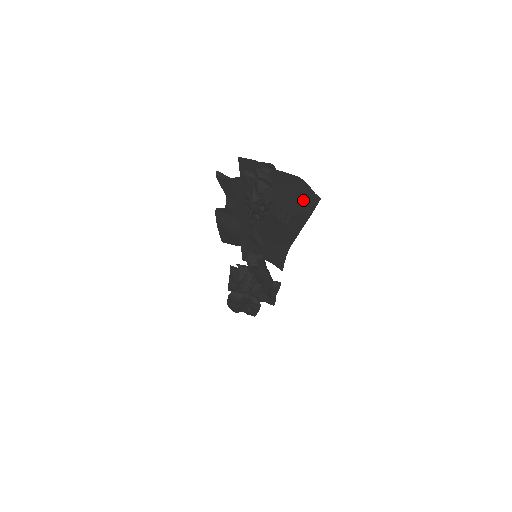
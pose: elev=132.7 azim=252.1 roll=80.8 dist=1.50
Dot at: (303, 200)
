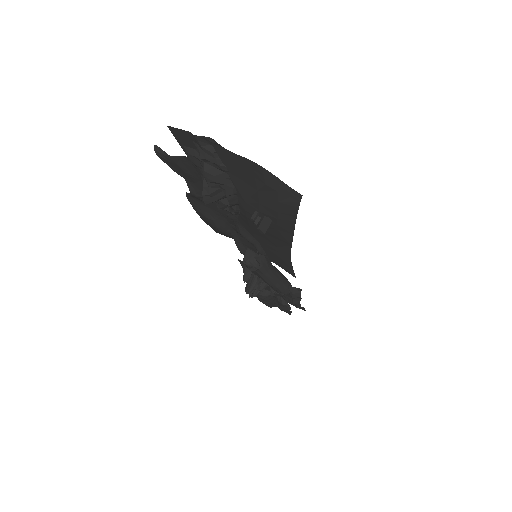
Dot at: (275, 196)
